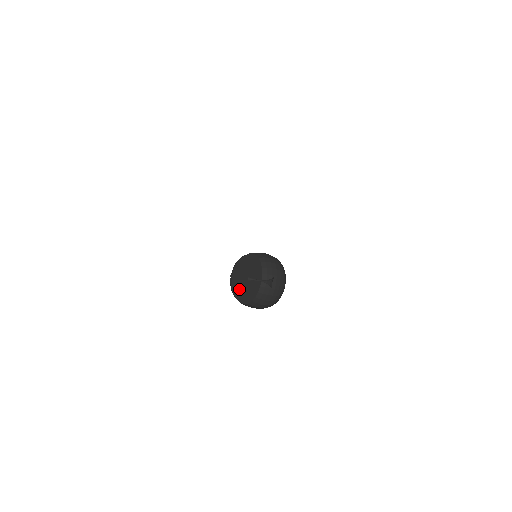
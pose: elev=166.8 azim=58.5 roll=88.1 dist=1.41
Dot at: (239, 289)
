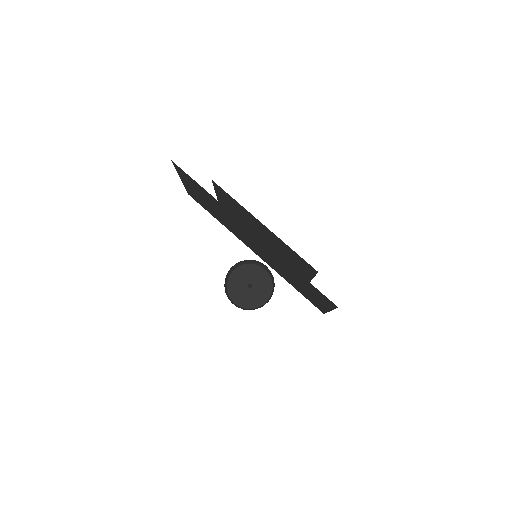
Dot at: (235, 281)
